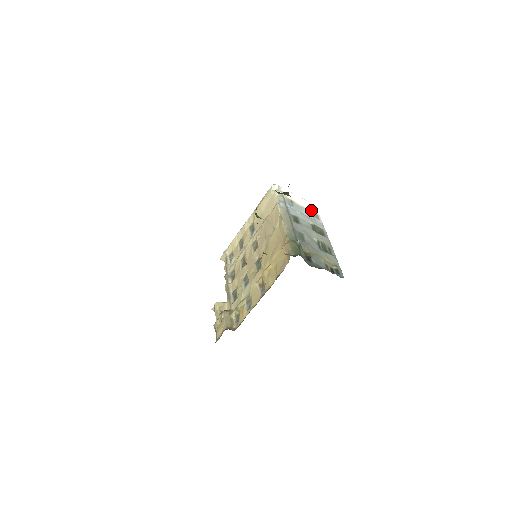
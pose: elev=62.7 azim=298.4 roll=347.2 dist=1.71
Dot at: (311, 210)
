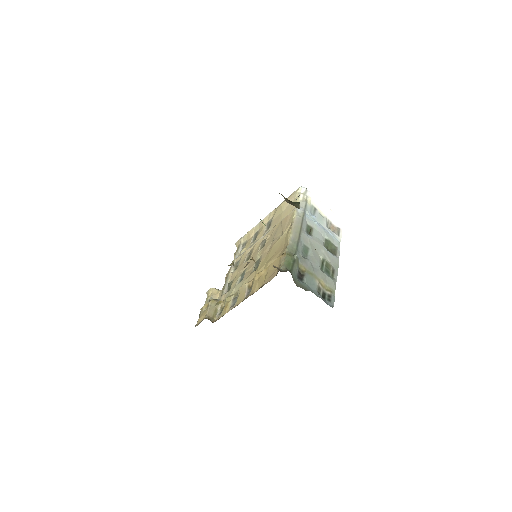
Dot at: (334, 223)
